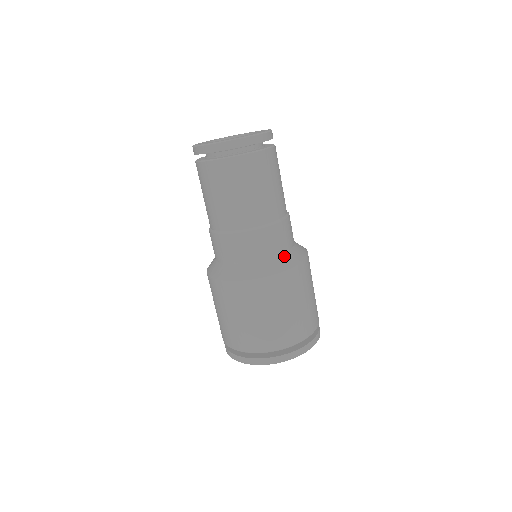
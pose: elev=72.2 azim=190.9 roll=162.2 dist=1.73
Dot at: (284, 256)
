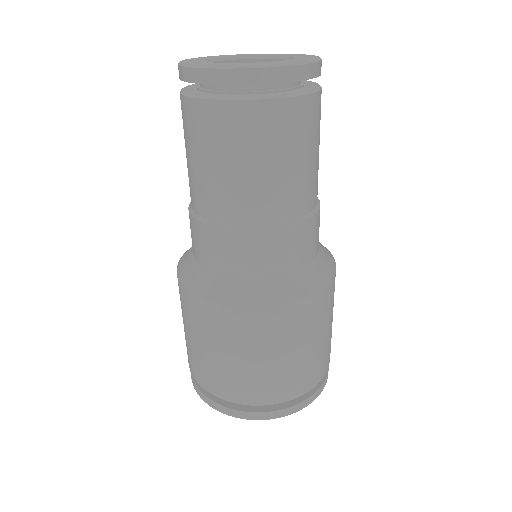
Dot at: (319, 259)
